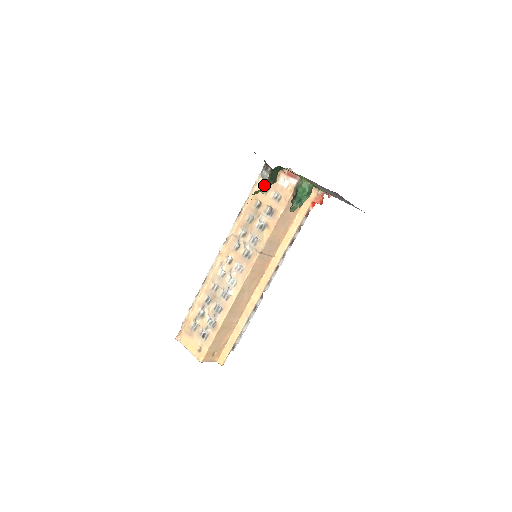
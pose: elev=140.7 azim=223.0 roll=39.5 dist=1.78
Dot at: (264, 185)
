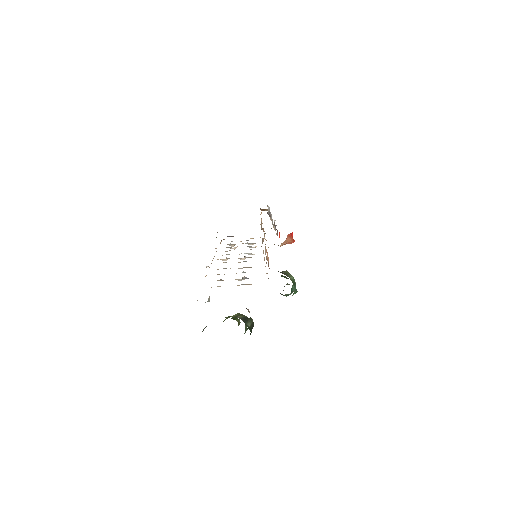
Dot at: (245, 328)
